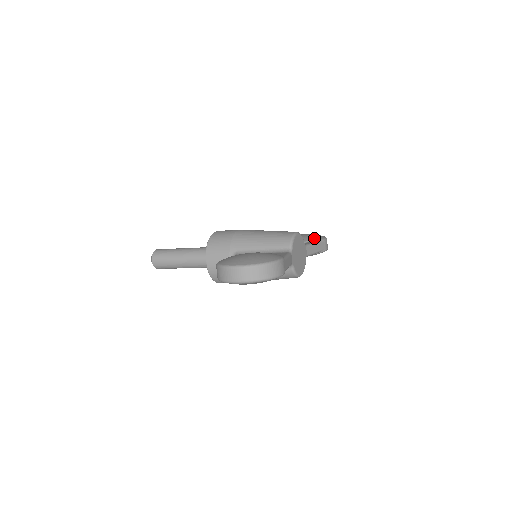
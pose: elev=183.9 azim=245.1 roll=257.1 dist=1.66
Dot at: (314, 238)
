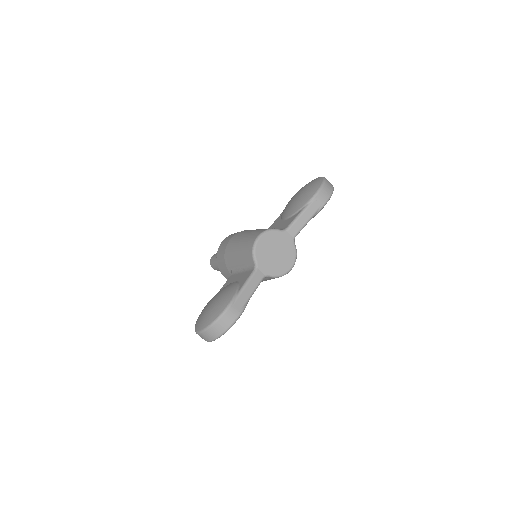
Dot at: (302, 202)
